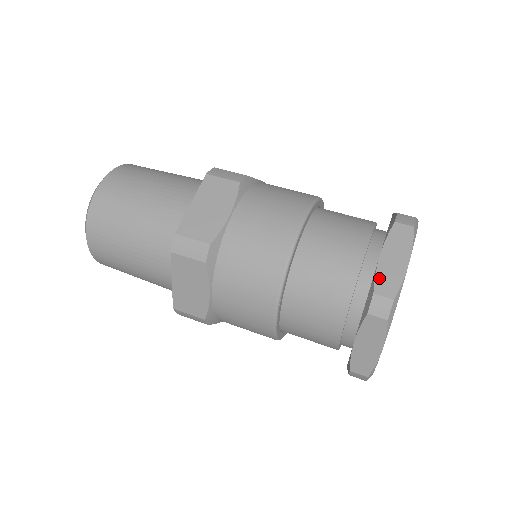
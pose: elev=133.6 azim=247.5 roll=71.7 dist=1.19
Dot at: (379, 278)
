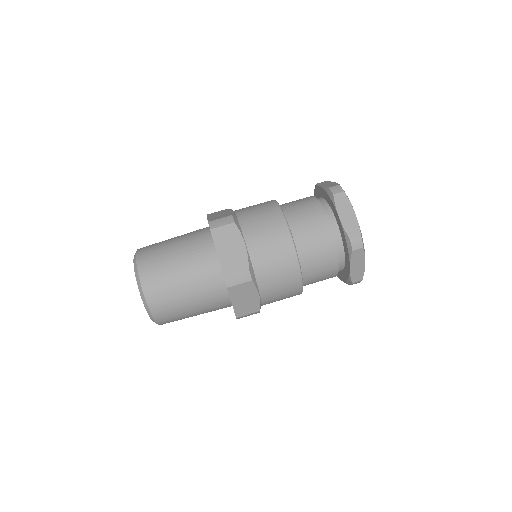
Dot at: (347, 230)
